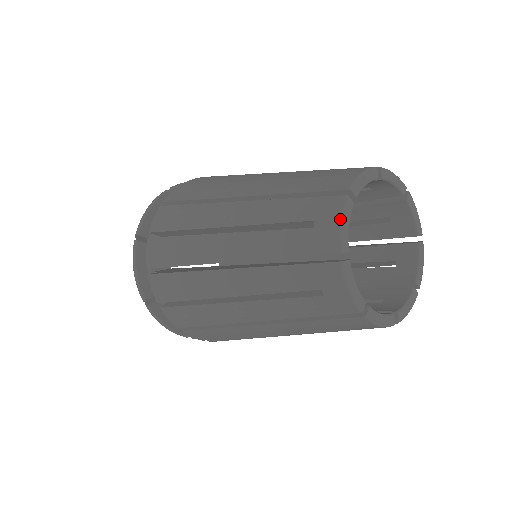
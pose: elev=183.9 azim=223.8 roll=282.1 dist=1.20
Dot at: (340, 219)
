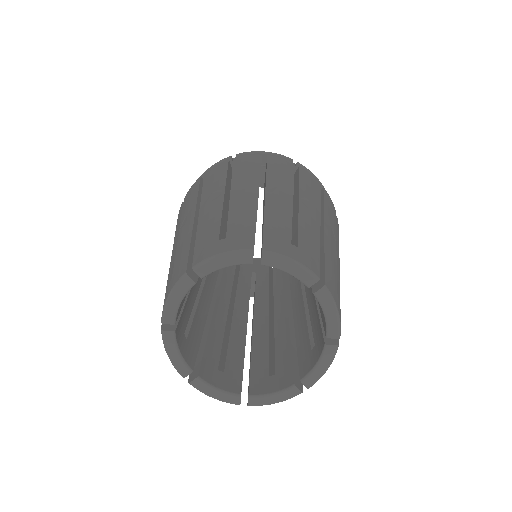
Dot at: occluded
